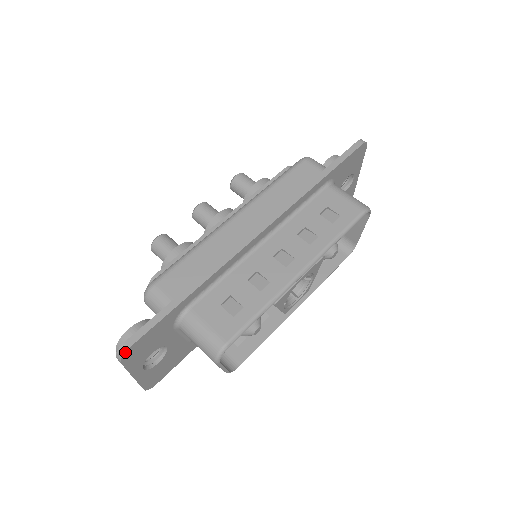
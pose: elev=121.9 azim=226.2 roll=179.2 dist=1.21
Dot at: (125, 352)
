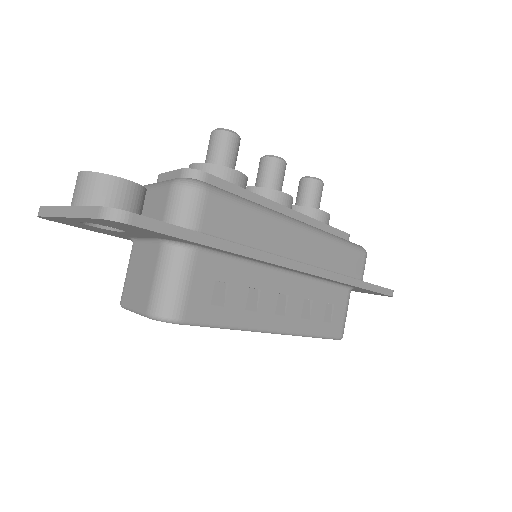
Dot at: (121, 222)
